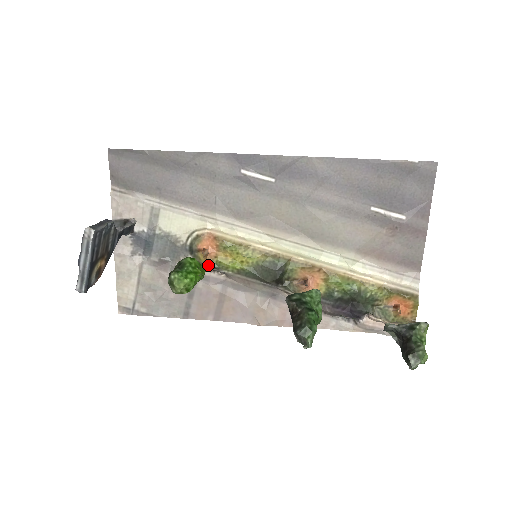
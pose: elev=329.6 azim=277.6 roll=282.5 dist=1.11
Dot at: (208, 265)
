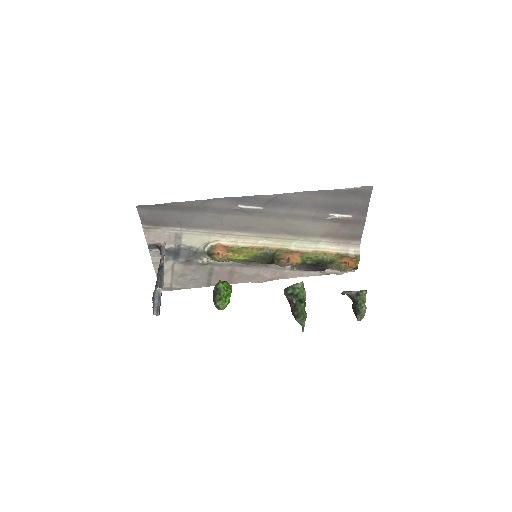
Dot at: (222, 261)
